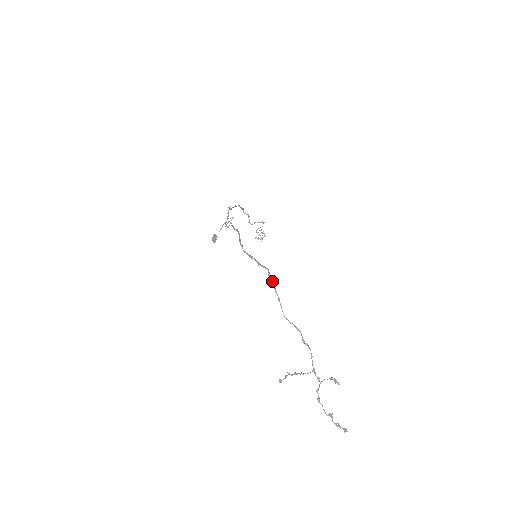
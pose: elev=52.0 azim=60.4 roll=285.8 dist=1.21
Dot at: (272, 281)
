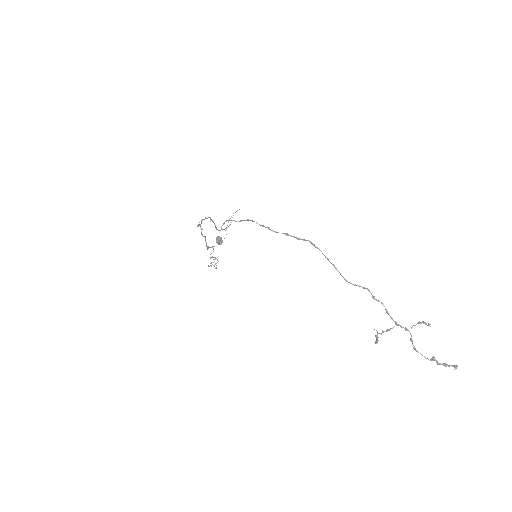
Dot at: (320, 250)
